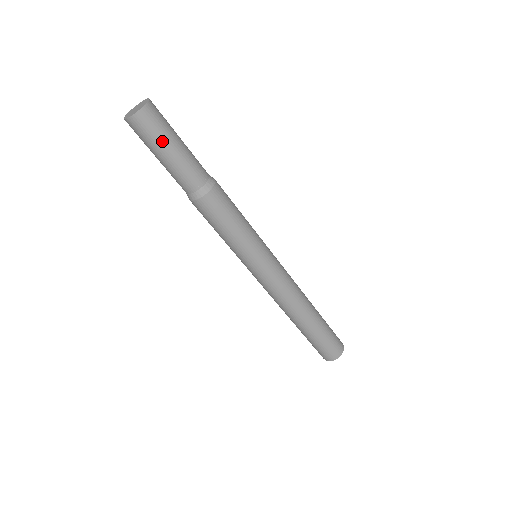
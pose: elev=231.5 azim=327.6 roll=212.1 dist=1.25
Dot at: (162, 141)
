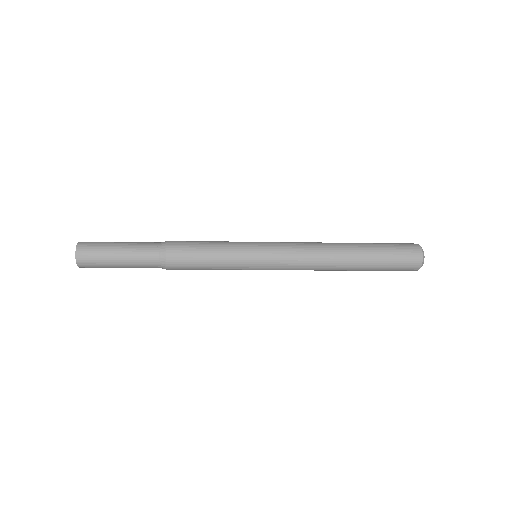
Dot at: (106, 257)
